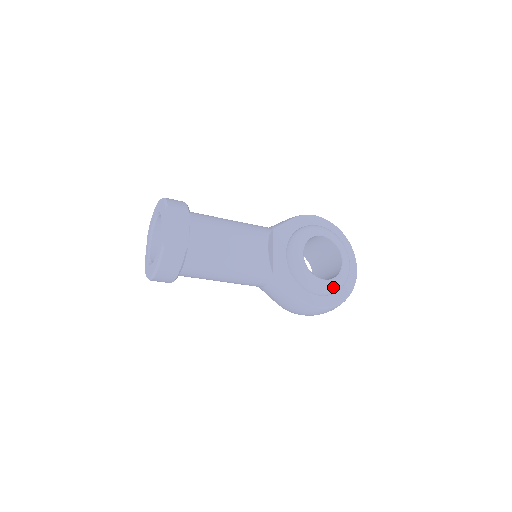
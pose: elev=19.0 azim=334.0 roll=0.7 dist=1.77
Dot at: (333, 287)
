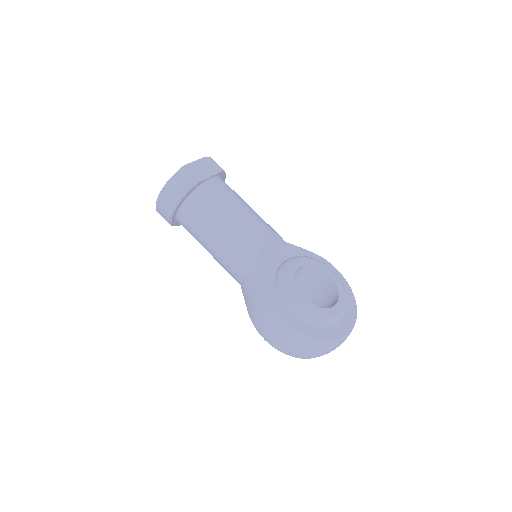
Dot at: (310, 311)
